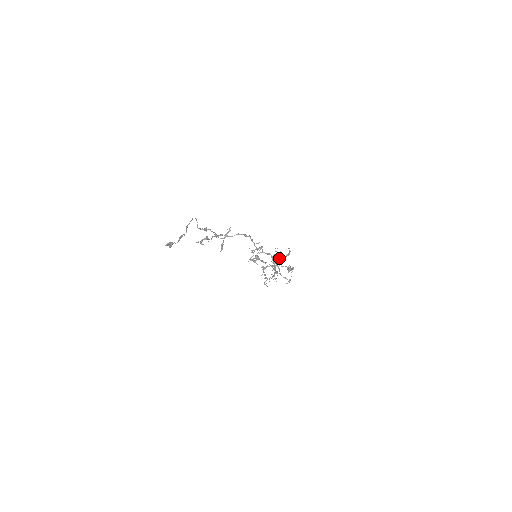
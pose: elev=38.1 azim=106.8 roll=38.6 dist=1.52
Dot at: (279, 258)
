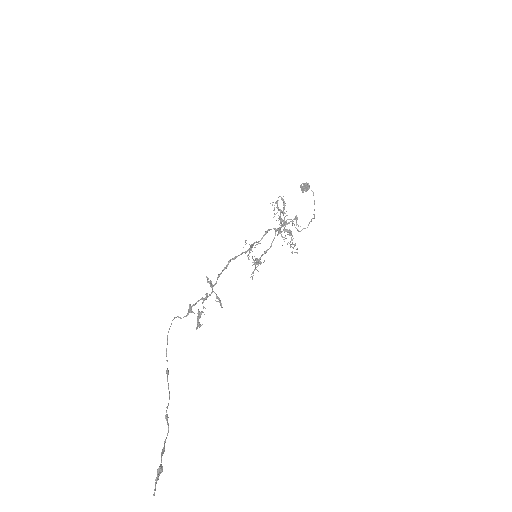
Dot at: (280, 216)
